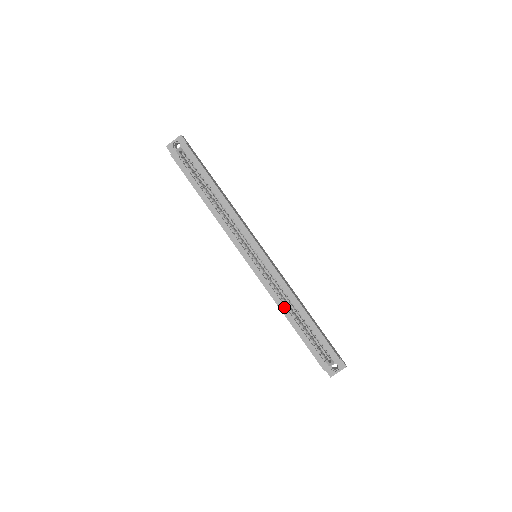
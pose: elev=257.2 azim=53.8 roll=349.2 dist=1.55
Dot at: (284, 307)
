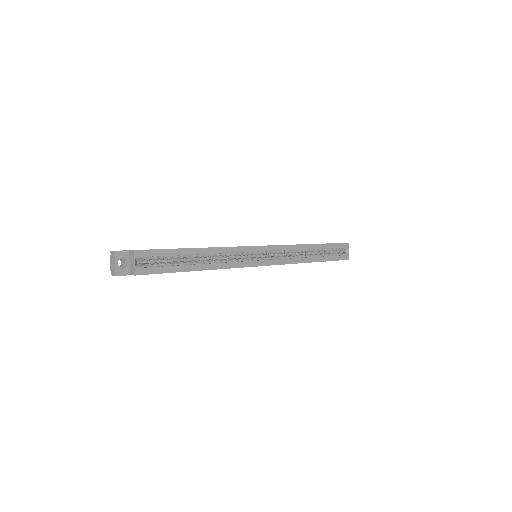
Dot at: (304, 259)
